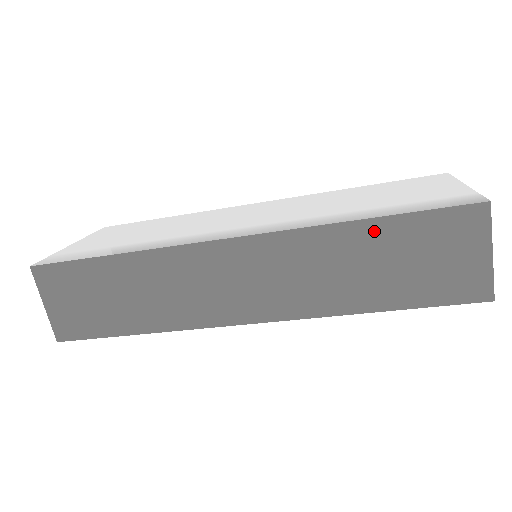
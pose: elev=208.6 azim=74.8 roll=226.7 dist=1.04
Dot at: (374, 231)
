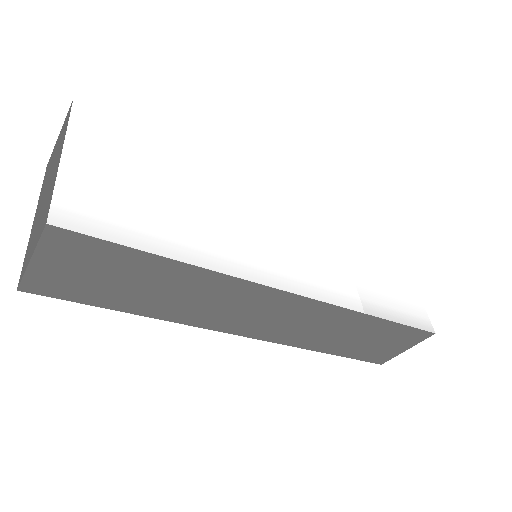
Dot at: (375, 324)
